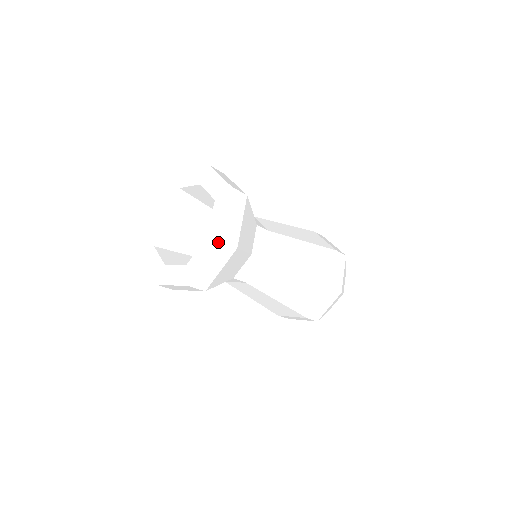
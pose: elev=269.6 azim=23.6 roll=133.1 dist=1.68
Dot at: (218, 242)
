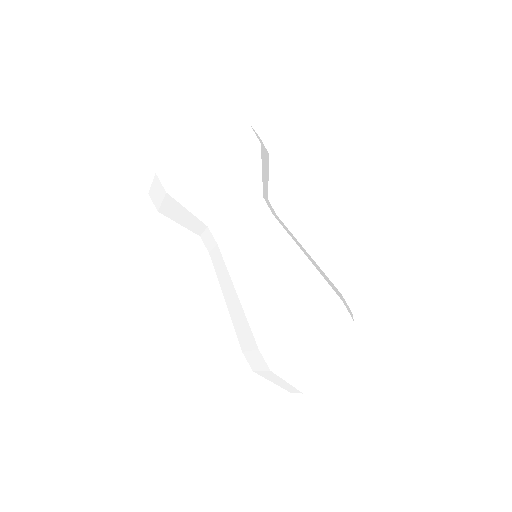
Dot at: (201, 143)
